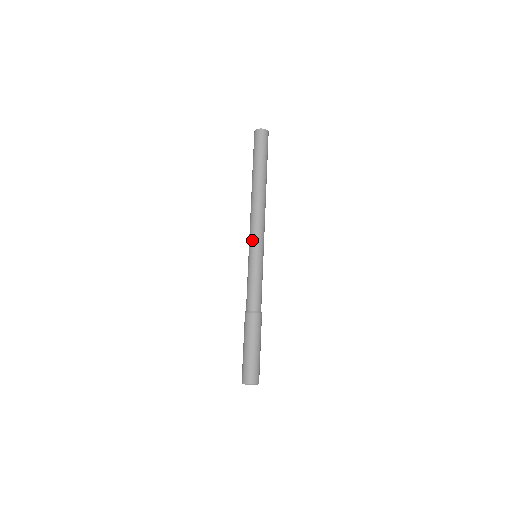
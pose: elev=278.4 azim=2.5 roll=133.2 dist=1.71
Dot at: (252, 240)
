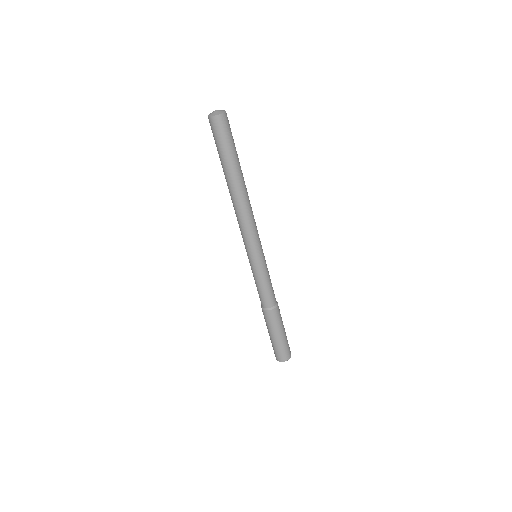
Dot at: occluded
